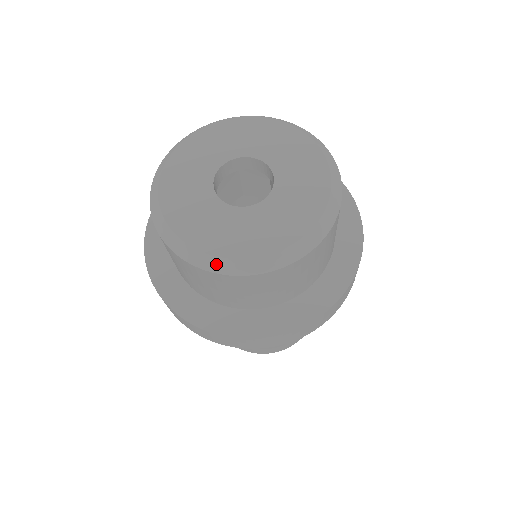
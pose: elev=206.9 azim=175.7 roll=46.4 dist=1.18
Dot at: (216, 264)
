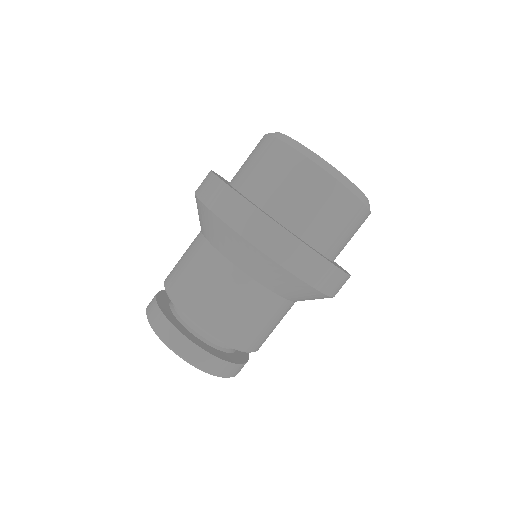
Dot at: (314, 157)
